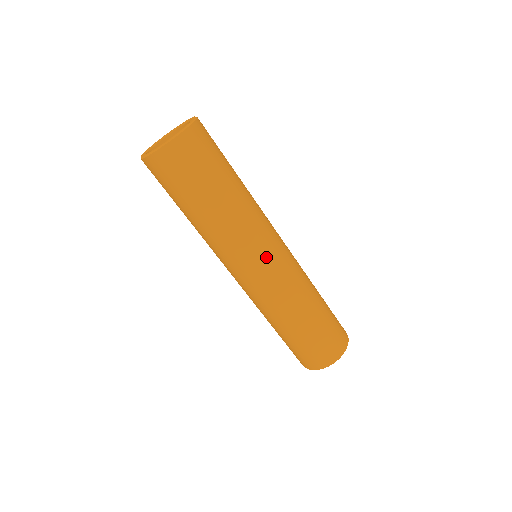
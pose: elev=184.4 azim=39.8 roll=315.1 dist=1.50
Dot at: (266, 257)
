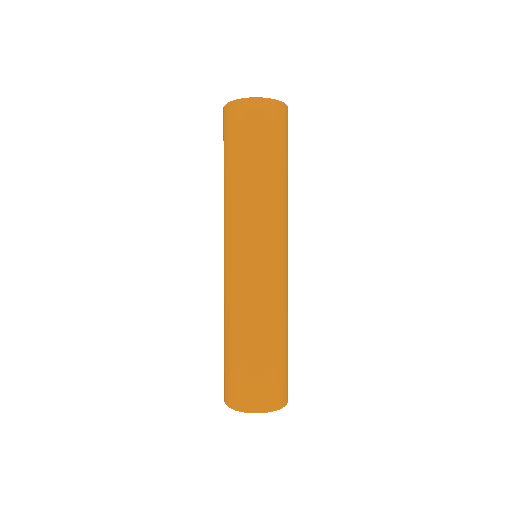
Dot at: (250, 250)
